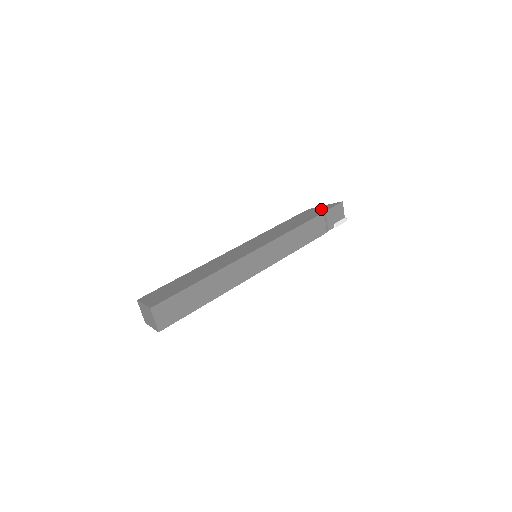
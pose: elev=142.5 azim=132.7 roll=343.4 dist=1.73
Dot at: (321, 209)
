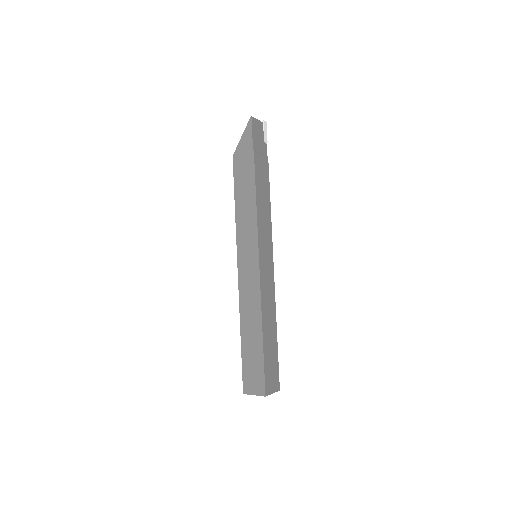
Dot at: (245, 148)
